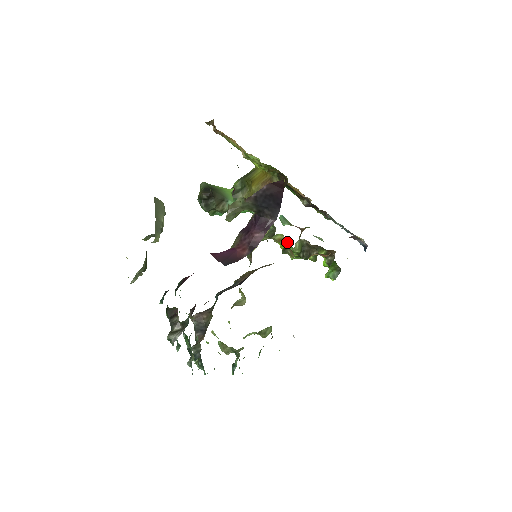
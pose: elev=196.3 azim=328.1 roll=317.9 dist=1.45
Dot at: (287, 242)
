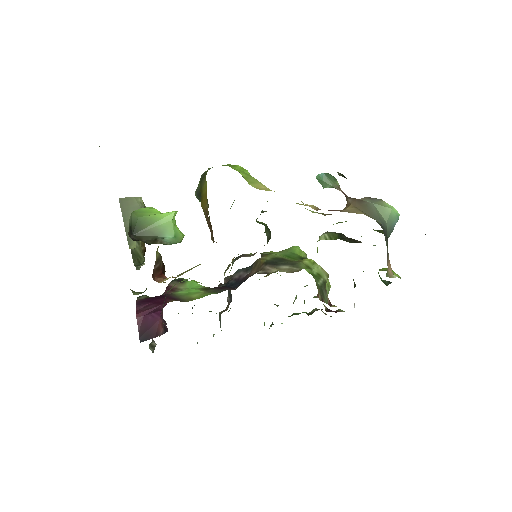
Dot at: occluded
